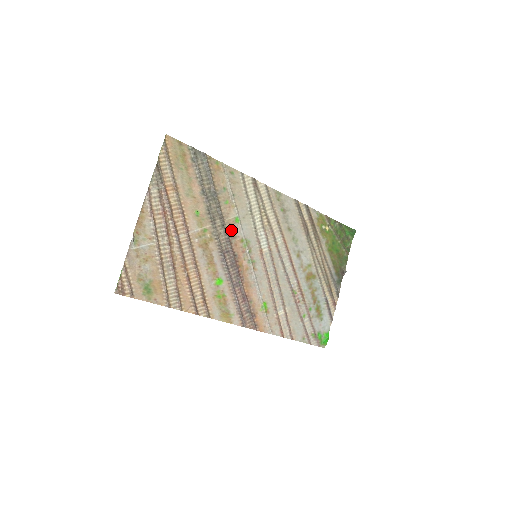
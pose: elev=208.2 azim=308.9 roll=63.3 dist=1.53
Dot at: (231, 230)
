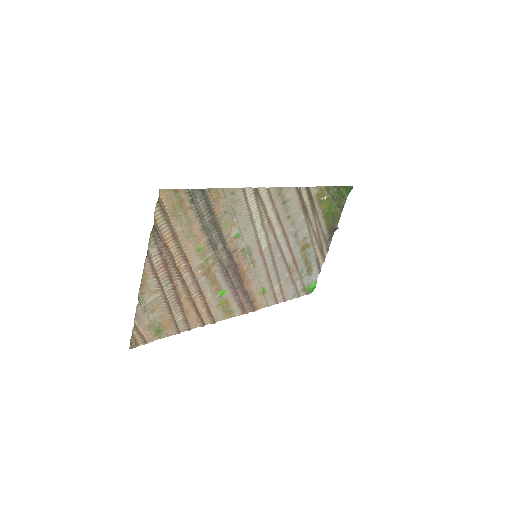
Dot at: (232, 246)
